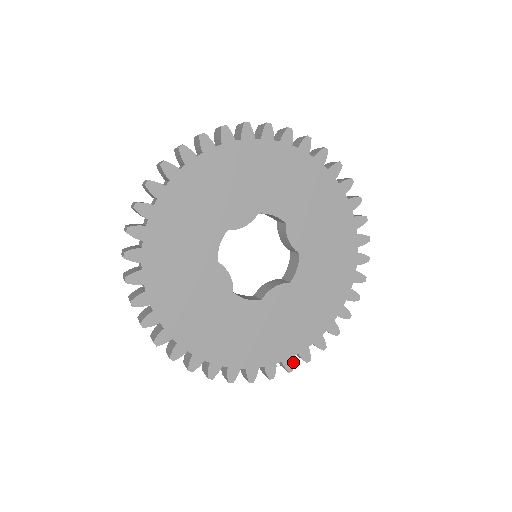
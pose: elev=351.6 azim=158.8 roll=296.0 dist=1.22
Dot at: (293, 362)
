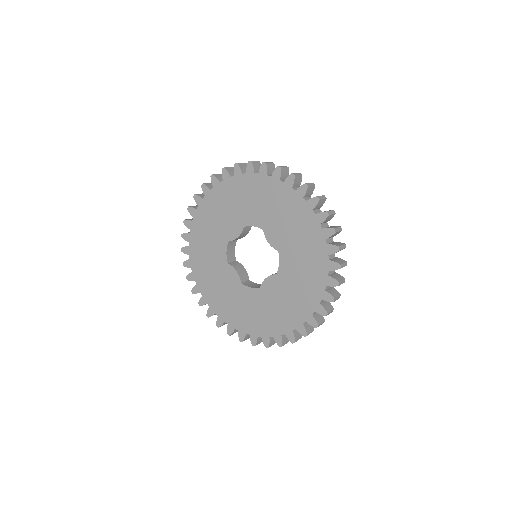
Dot at: (294, 335)
